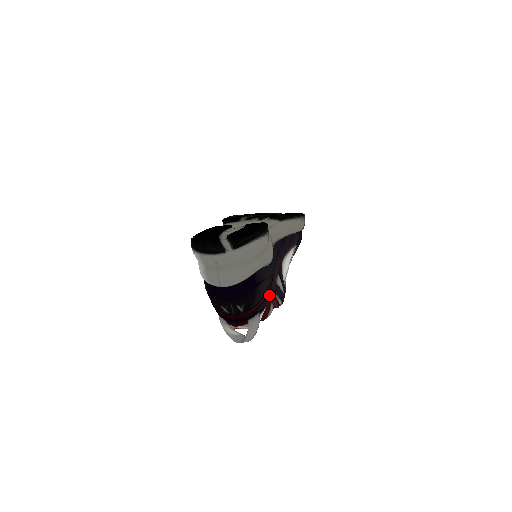
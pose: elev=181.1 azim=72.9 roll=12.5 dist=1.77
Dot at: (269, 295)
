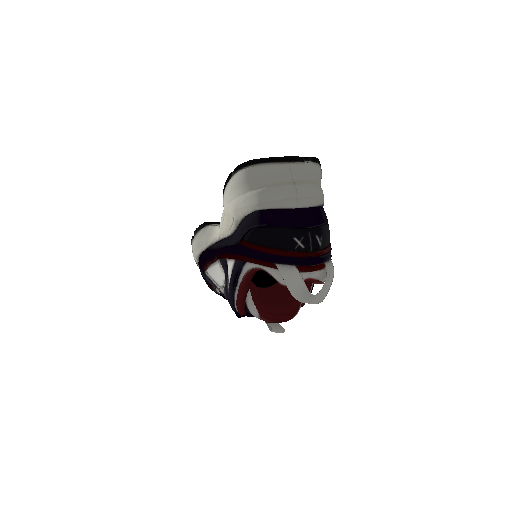
Dot at: occluded
